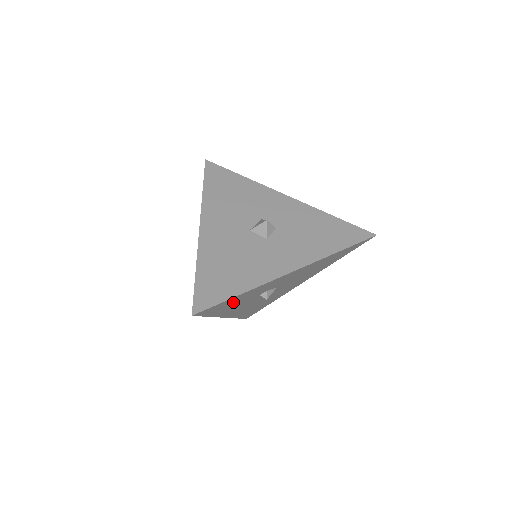
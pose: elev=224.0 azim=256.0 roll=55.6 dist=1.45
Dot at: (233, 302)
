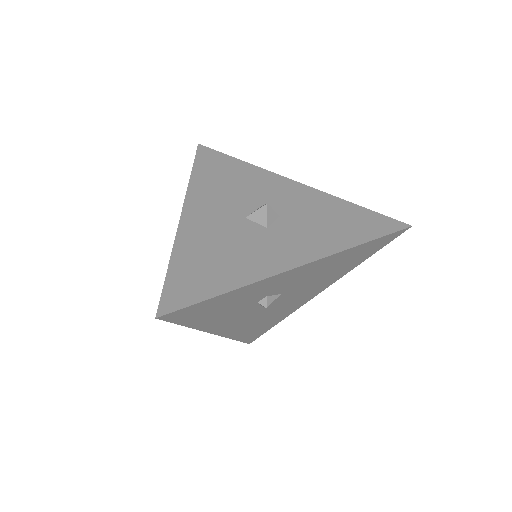
Dot at: (218, 306)
